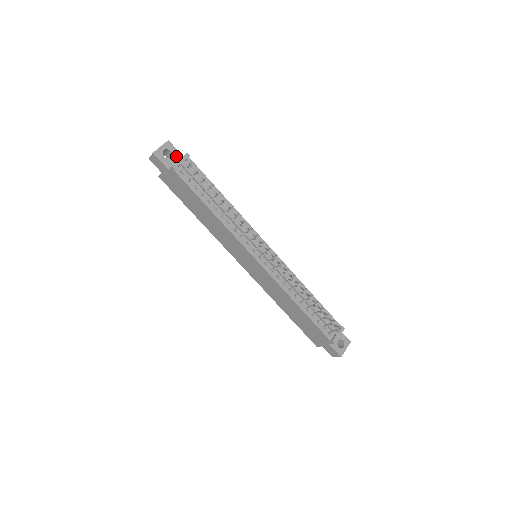
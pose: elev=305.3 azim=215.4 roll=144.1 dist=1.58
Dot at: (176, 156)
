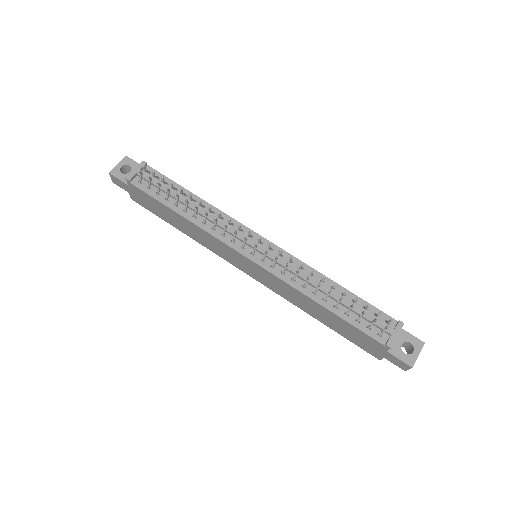
Dot at: occluded
